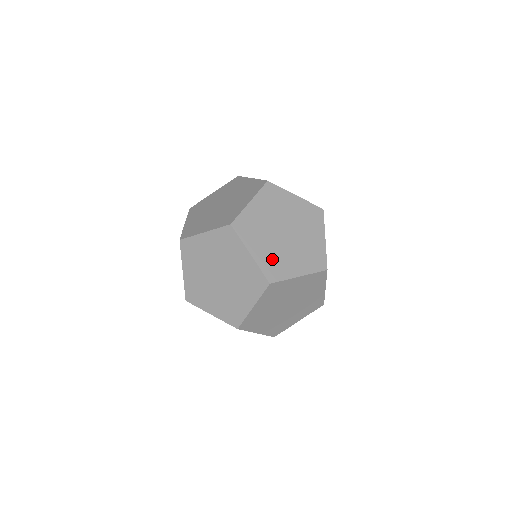
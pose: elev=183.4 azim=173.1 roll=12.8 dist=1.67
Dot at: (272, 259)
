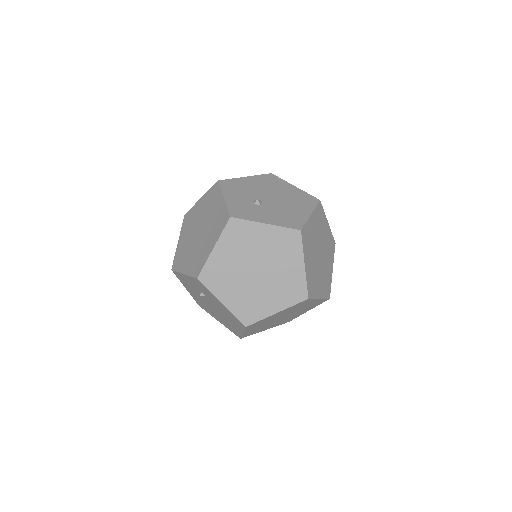
Dot at: (325, 283)
